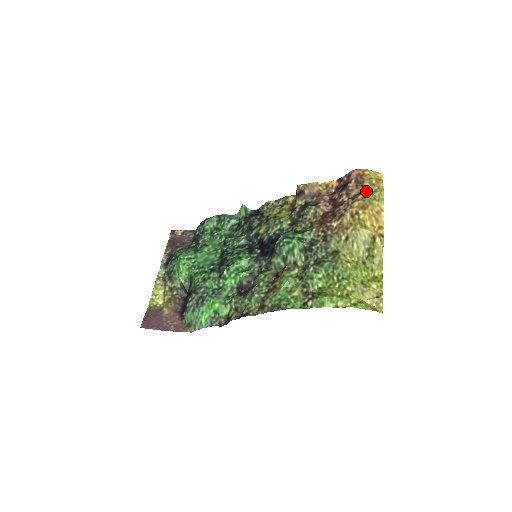
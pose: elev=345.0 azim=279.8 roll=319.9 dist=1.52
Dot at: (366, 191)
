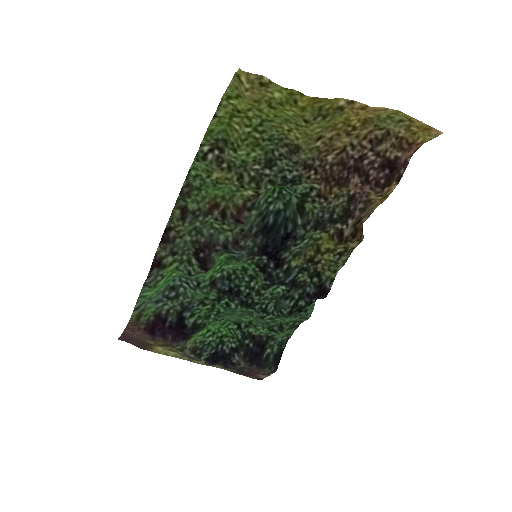
Dot at: (393, 131)
